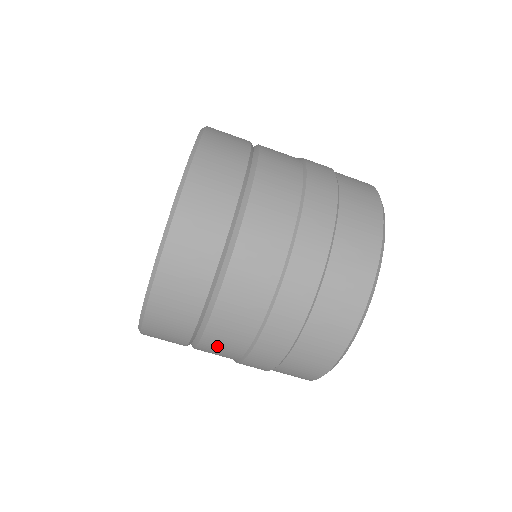
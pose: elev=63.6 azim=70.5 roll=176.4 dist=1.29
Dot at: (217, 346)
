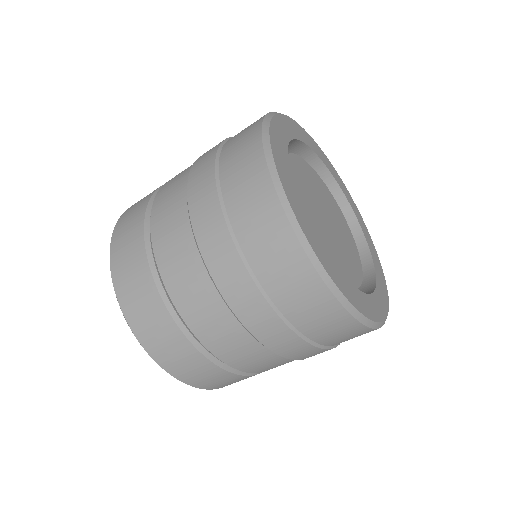
Dot at: occluded
